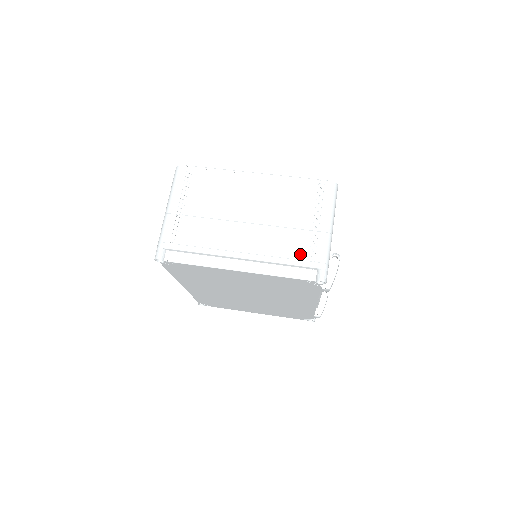
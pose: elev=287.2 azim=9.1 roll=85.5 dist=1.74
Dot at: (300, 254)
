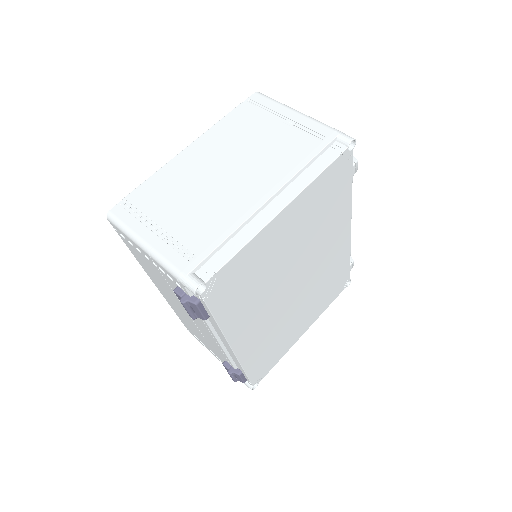
Dot at: (308, 145)
